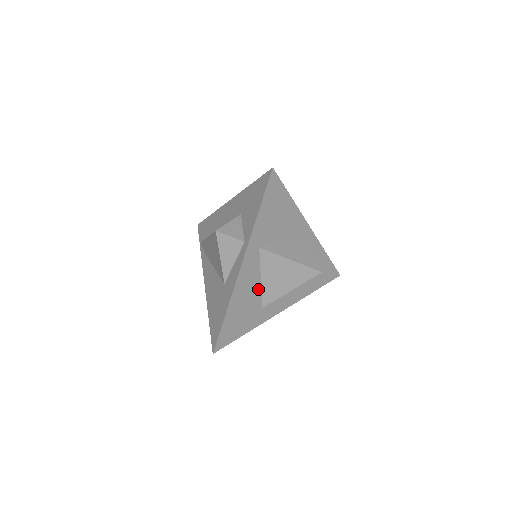
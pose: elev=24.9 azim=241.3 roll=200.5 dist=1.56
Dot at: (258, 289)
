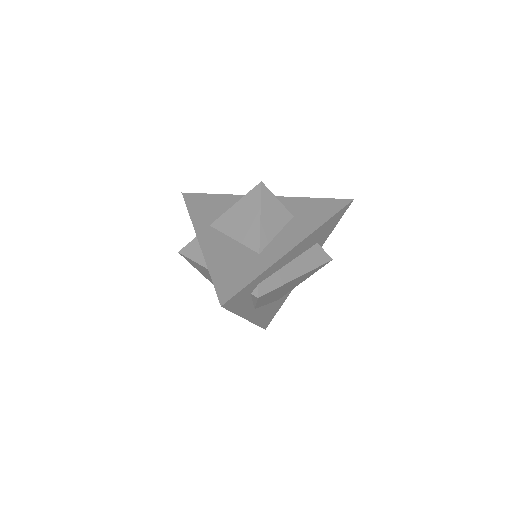
Dot at: (237, 246)
